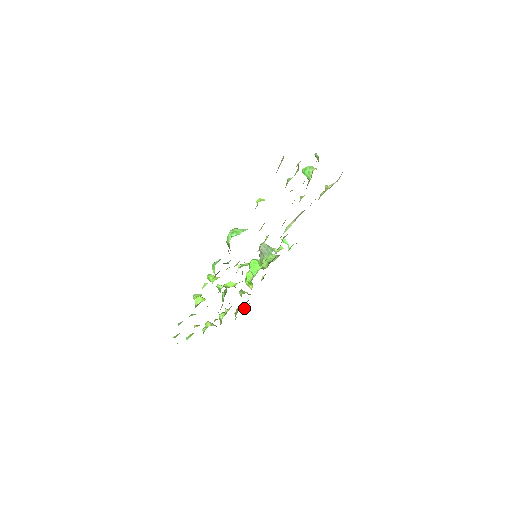
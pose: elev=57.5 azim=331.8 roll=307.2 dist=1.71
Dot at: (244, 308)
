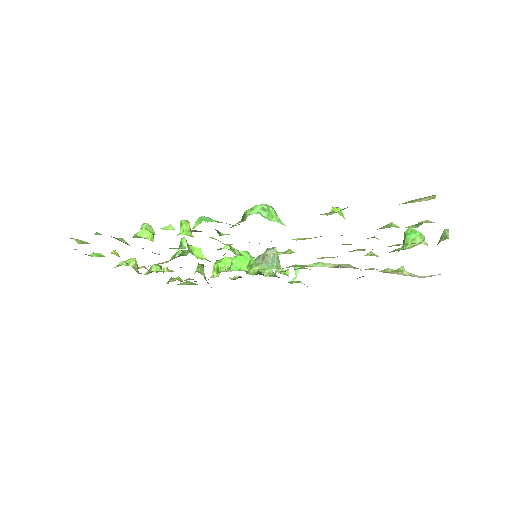
Dot at: (186, 282)
